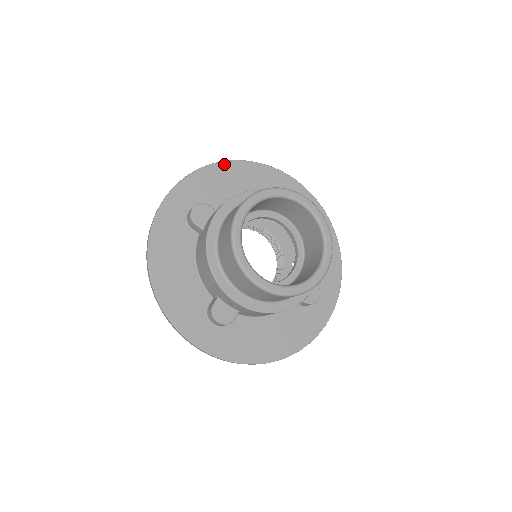
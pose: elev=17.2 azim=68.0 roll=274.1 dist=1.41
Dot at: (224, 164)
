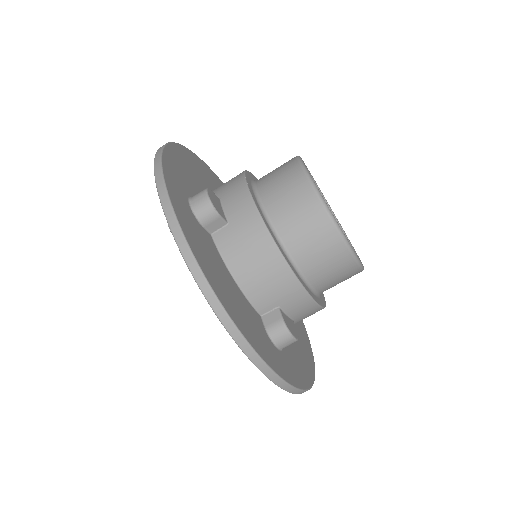
Dot at: (174, 146)
